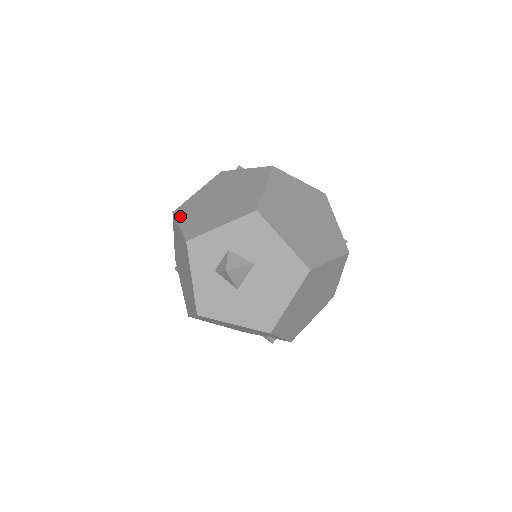
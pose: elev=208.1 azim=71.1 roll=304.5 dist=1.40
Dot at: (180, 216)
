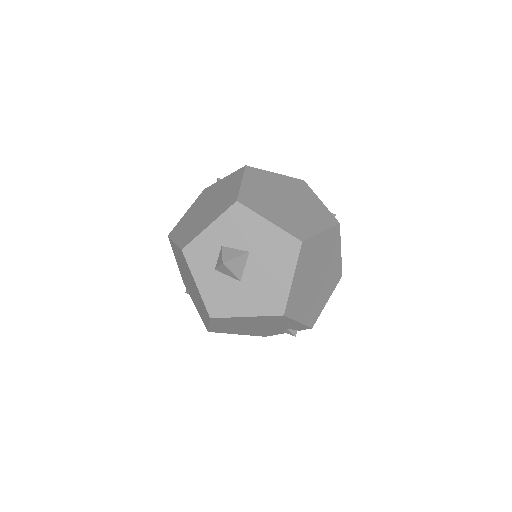
Dot at: (174, 235)
